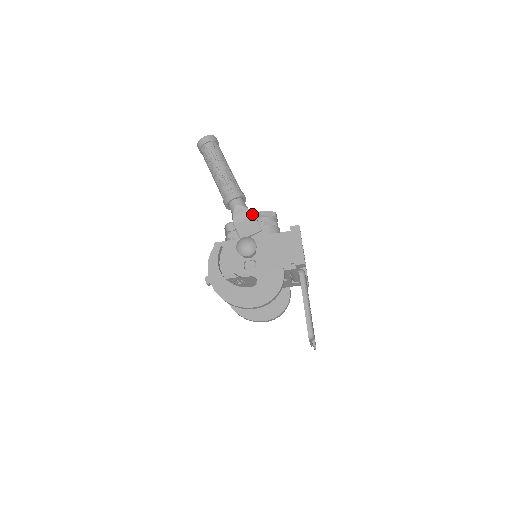
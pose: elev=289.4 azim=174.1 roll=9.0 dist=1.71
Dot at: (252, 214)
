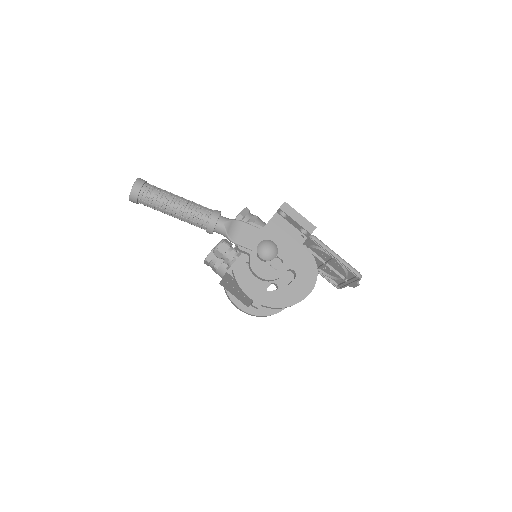
Dot at: (240, 222)
